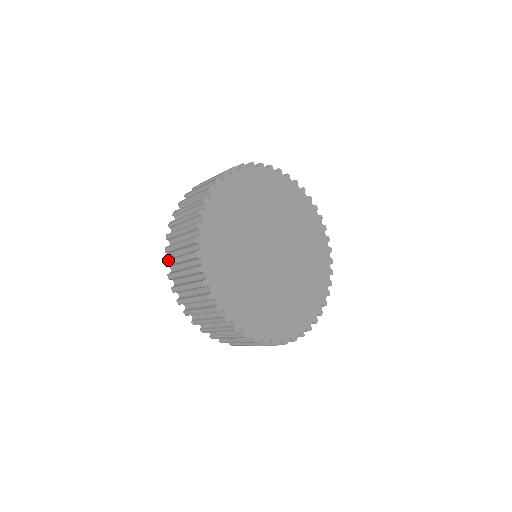
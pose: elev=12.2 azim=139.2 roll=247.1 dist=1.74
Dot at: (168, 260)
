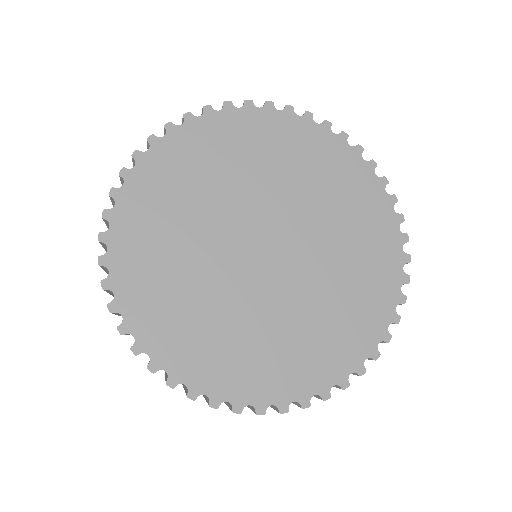
Dot at: occluded
